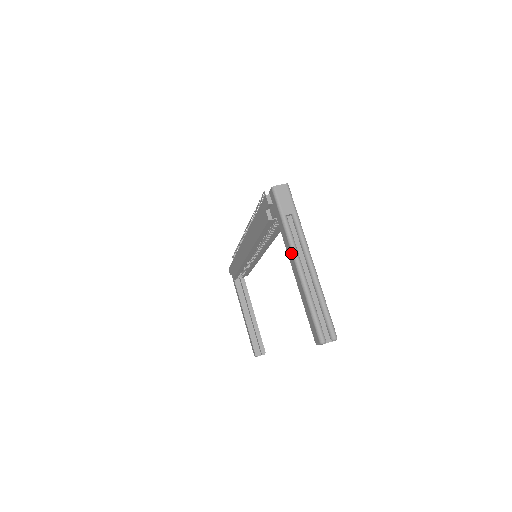
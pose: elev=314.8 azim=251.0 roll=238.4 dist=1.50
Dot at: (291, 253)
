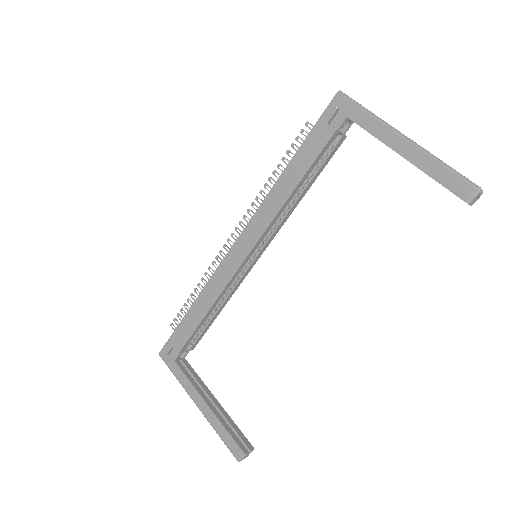
Dot at: (392, 132)
